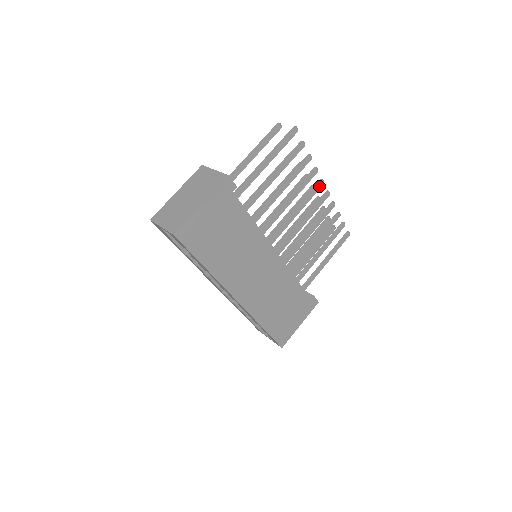
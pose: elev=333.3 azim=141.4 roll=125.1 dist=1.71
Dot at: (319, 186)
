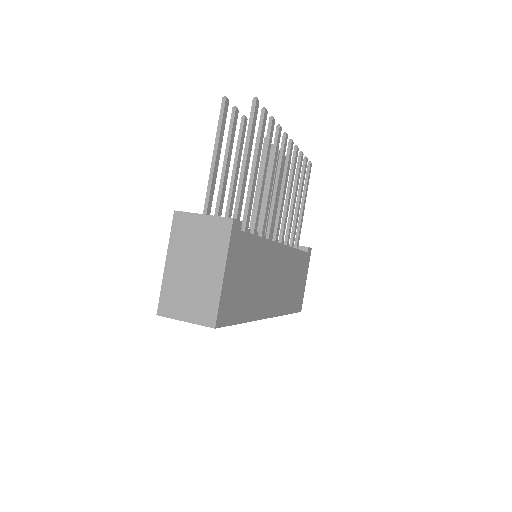
Dot at: (285, 142)
